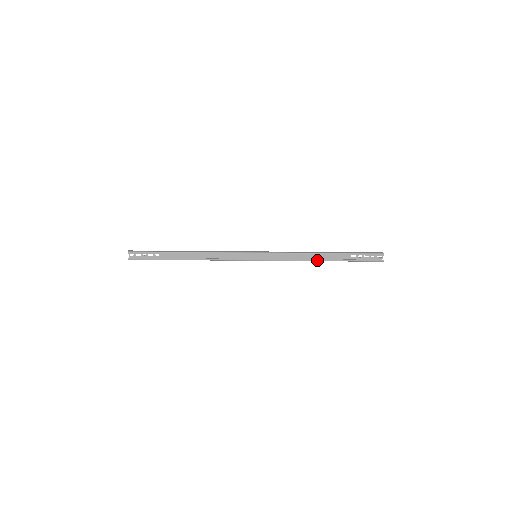
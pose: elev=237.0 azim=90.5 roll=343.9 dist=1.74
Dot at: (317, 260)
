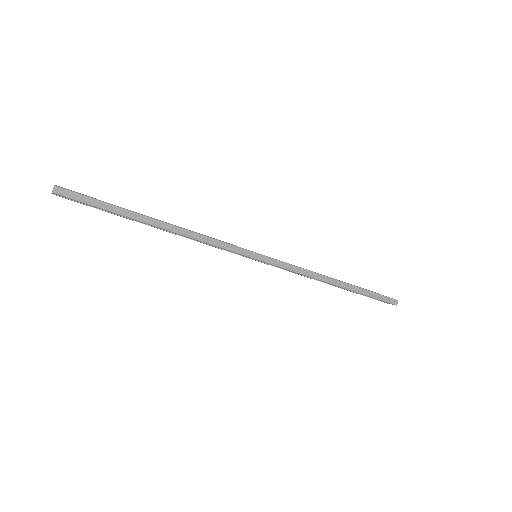
Dot at: occluded
